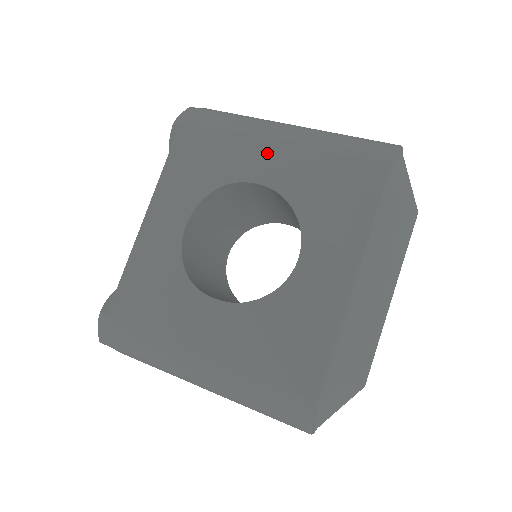
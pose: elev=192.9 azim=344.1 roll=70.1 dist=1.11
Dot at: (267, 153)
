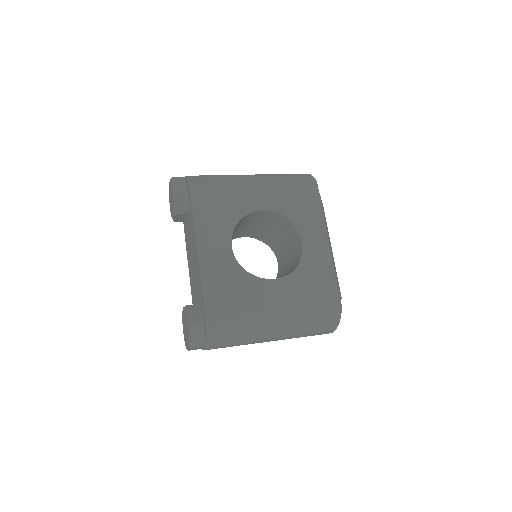
Dot at: (256, 193)
